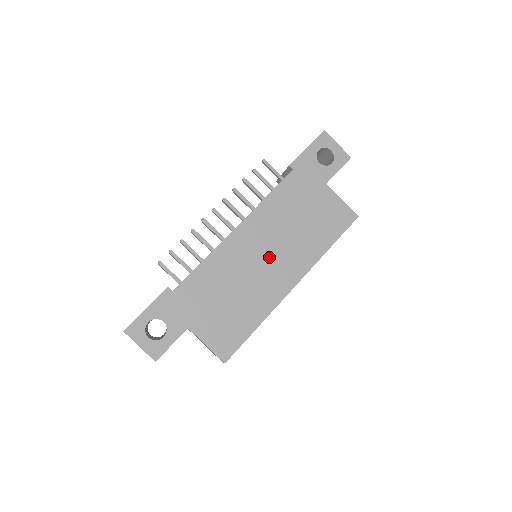
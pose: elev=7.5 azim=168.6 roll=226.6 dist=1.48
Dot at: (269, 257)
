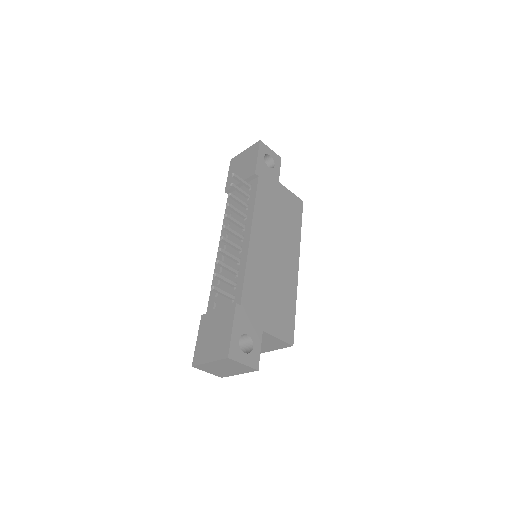
Dot at: (277, 251)
